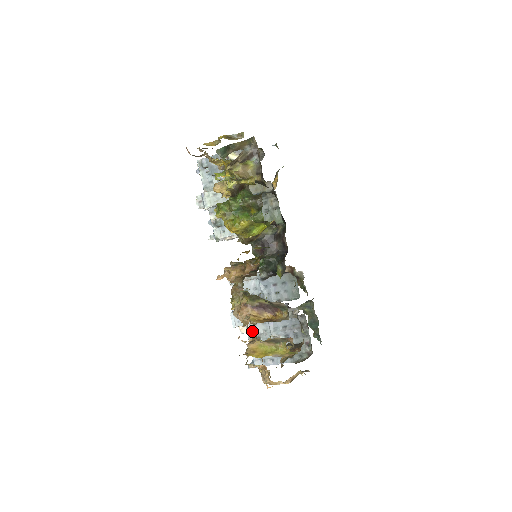
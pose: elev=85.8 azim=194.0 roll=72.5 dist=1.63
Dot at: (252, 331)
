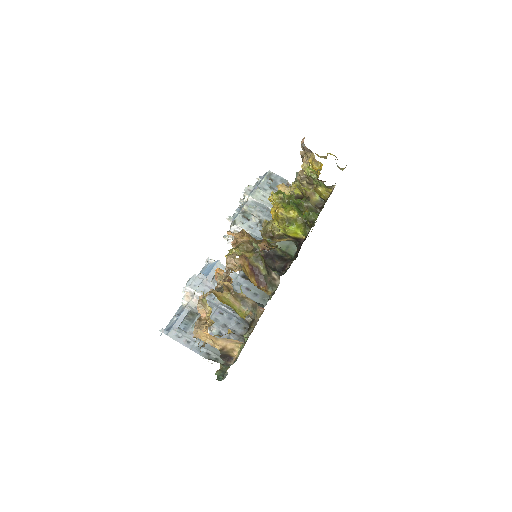
Dot at: (221, 287)
